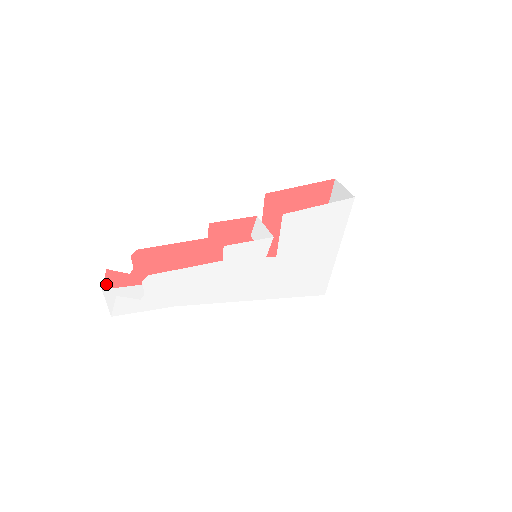
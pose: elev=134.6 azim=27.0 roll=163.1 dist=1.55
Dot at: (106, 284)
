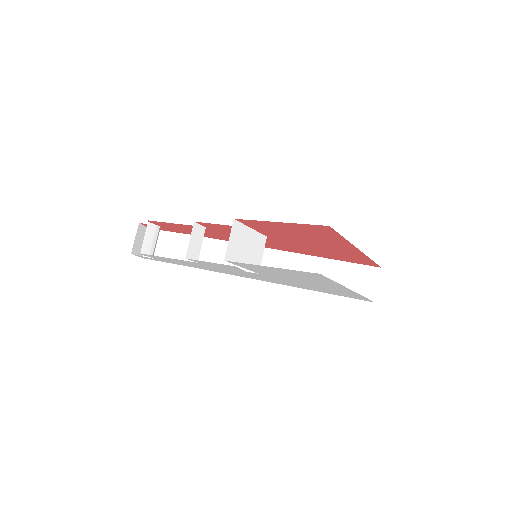
Dot at: occluded
